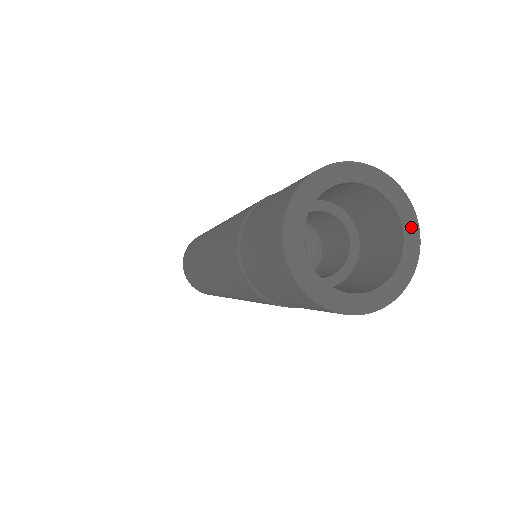
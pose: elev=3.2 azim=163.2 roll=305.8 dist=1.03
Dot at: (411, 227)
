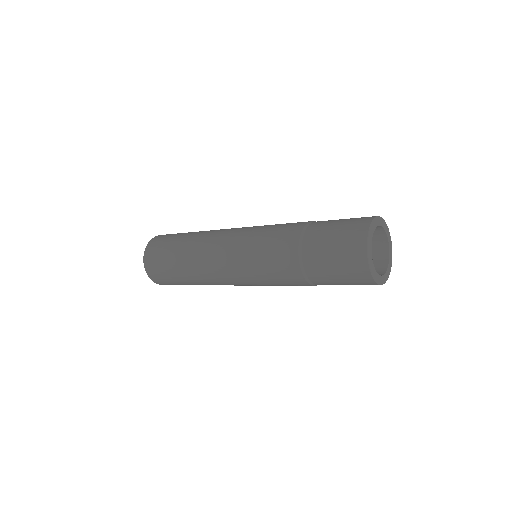
Dot at: (391, 261)
